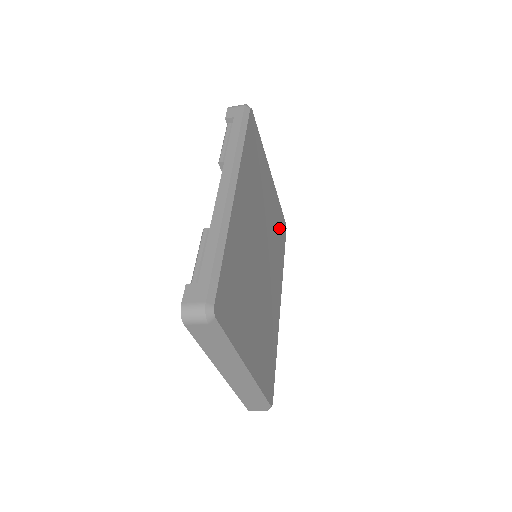
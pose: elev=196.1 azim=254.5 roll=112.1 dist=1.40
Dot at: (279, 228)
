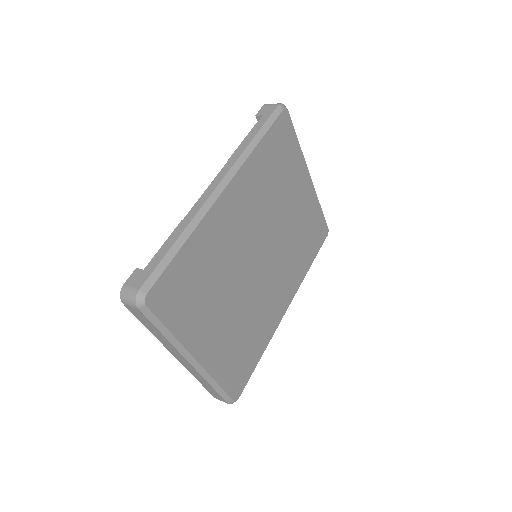
Dot at: (311, 233)
